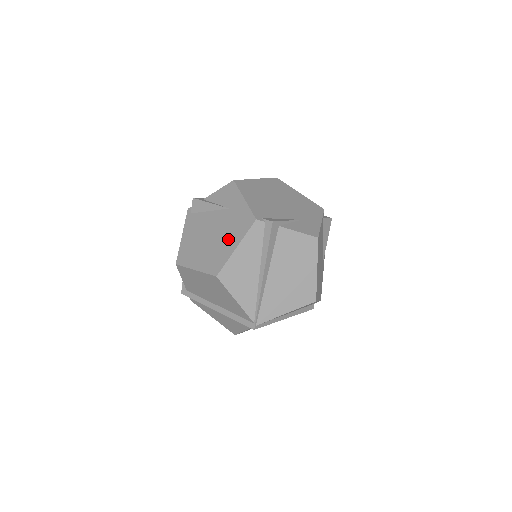
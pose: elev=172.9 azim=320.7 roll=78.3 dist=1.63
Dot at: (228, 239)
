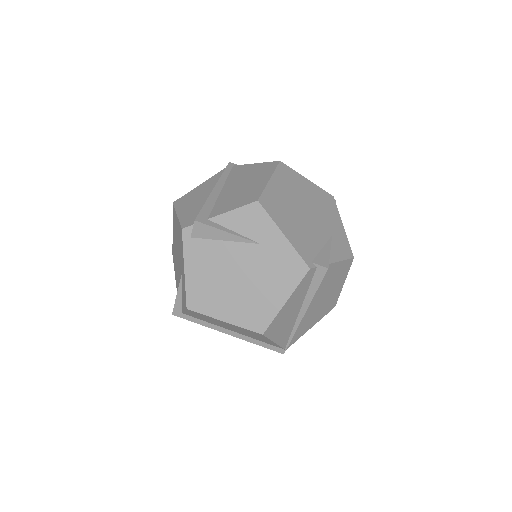
Dot at: (270, 288)
